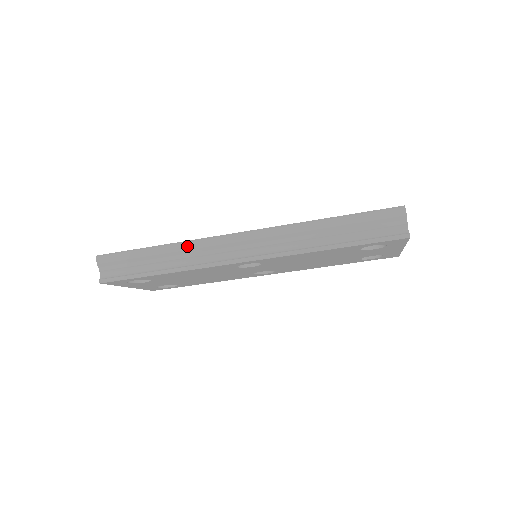
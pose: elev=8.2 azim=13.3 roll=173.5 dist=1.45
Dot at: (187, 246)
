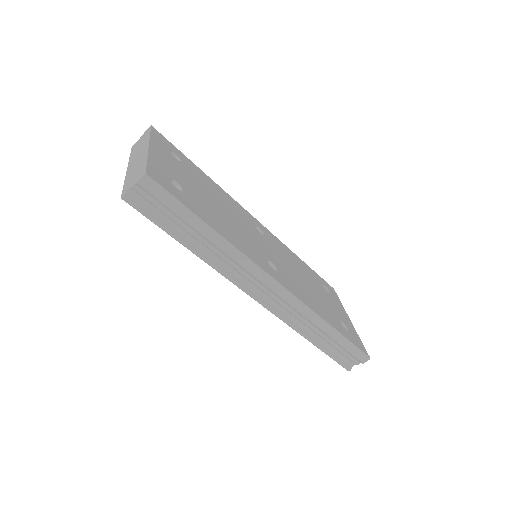
Dot at: (234, 254)
